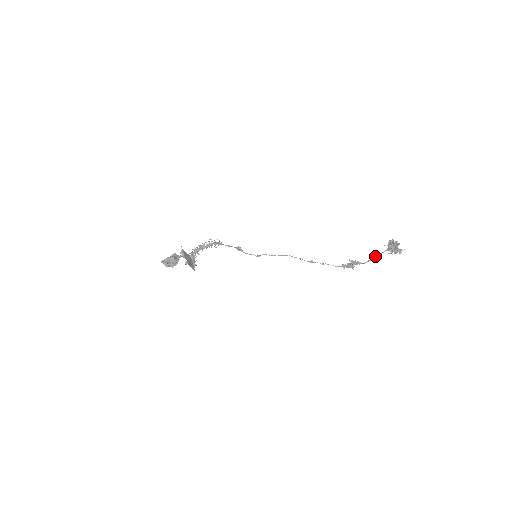
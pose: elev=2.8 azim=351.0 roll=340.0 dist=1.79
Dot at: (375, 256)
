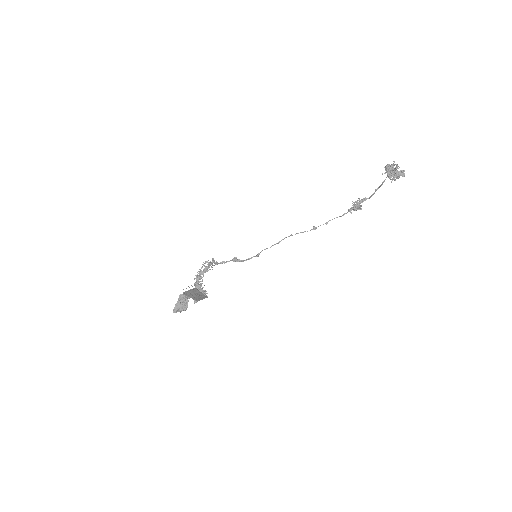
Dot at: (377, 188)
